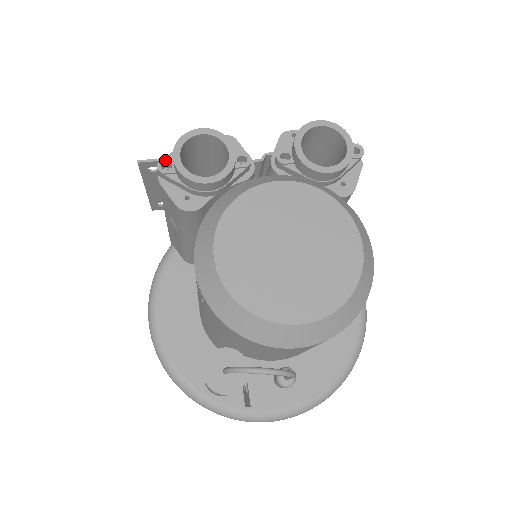
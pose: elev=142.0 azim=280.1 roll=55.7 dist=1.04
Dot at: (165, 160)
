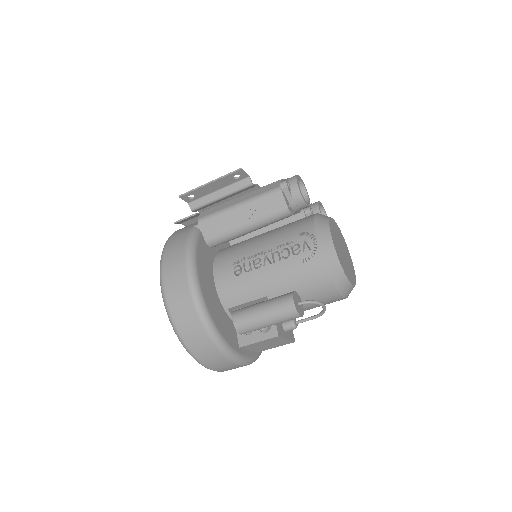
Dot at: (287, 181)
